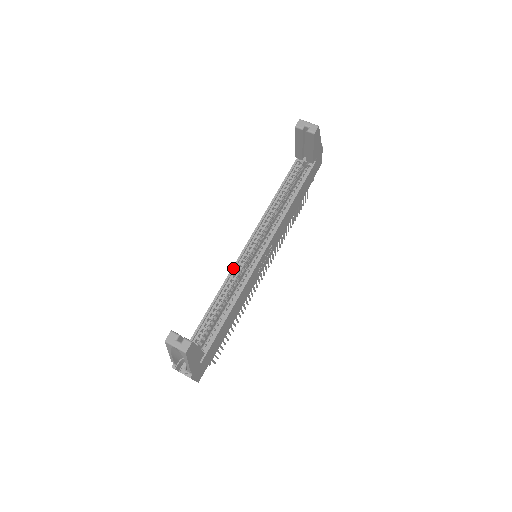
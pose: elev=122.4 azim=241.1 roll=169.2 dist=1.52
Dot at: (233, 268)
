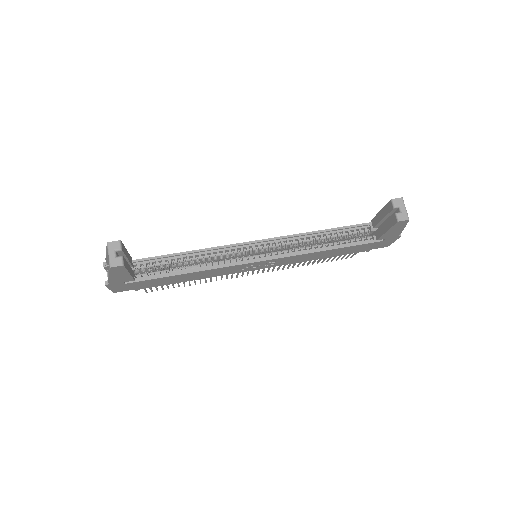
Dot at: (227, 246)
